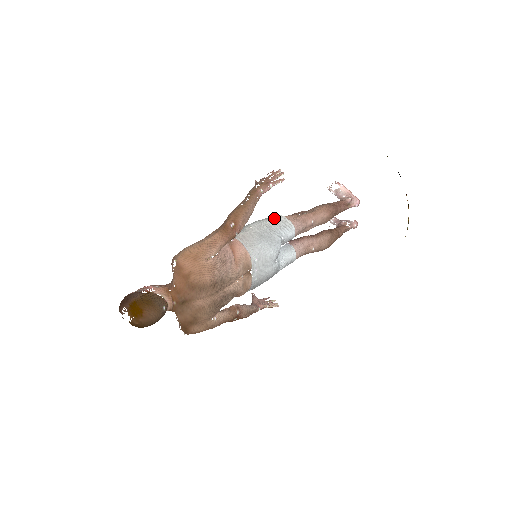
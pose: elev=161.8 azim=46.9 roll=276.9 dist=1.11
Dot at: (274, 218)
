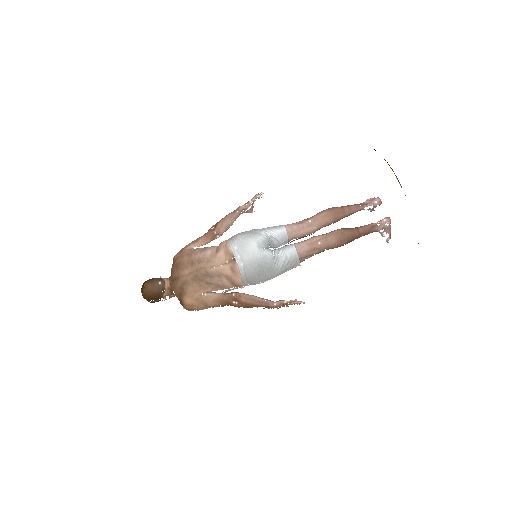
Dot at: occluded
